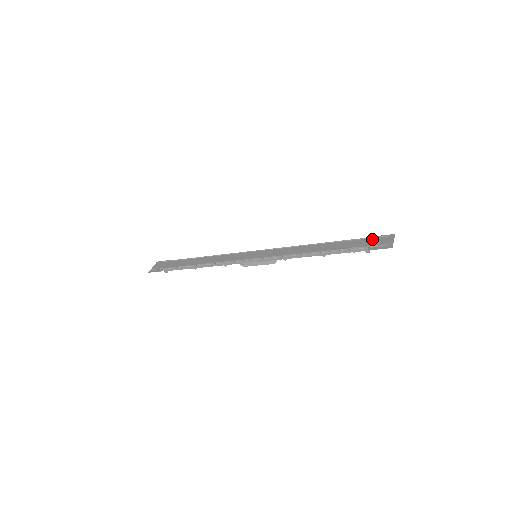
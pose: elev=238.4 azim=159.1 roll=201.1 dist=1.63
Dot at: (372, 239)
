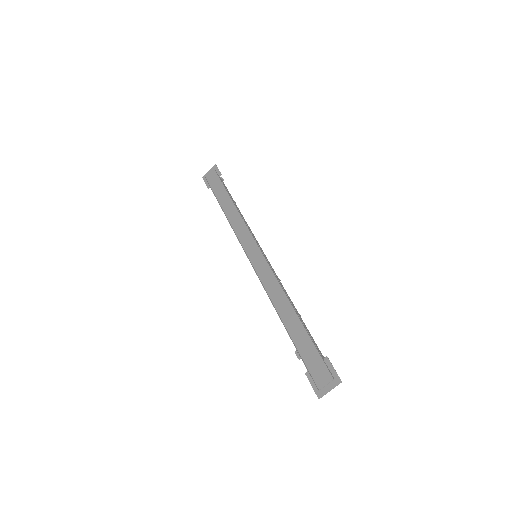
Dot at: (321, 363)
